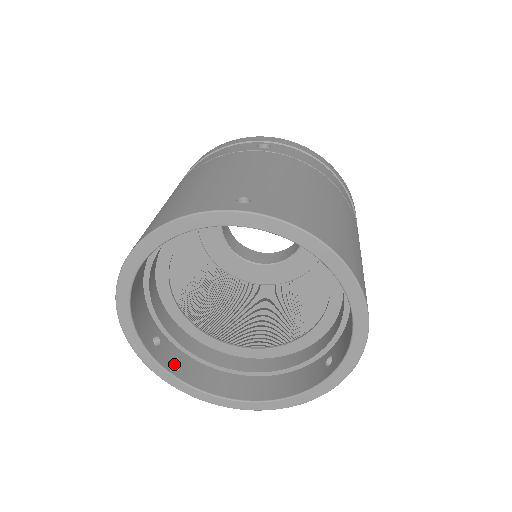
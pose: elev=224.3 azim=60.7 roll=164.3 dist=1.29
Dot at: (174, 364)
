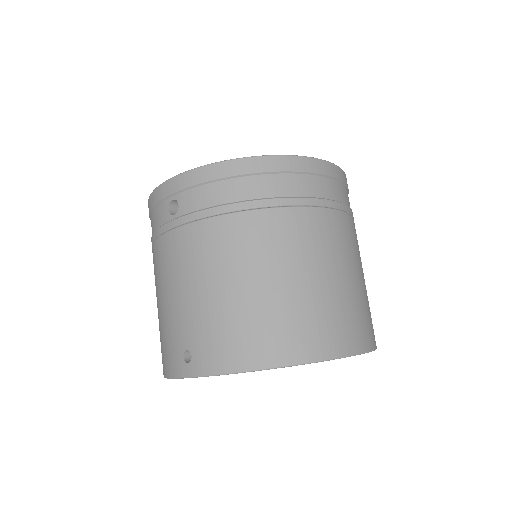
Dot at: occluded
